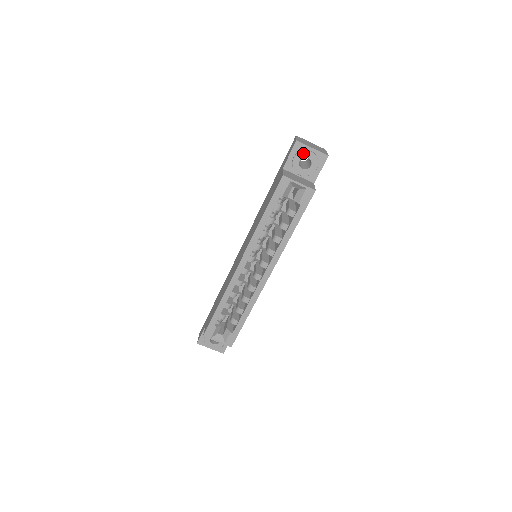
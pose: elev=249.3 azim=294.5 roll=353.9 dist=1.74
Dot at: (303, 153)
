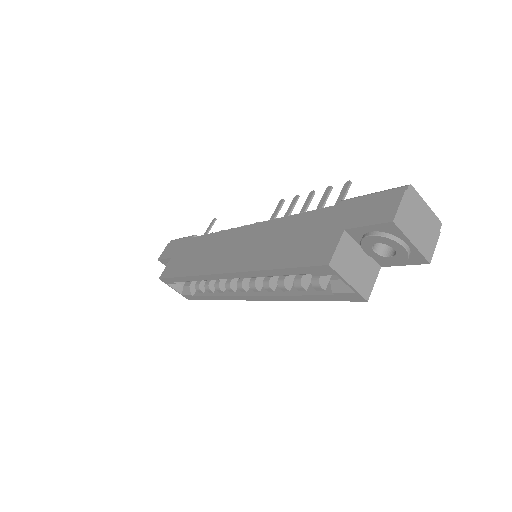
Dot at: (390, 241)
